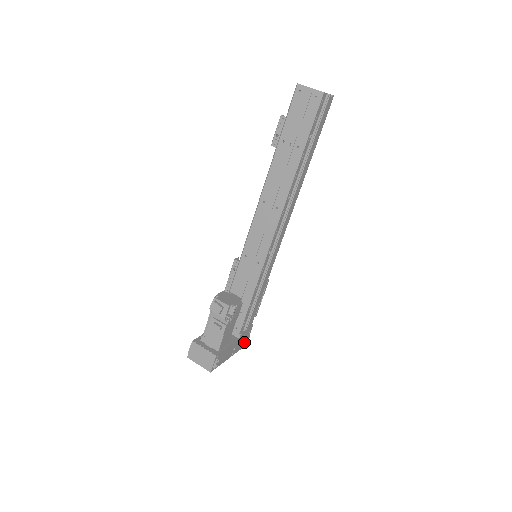
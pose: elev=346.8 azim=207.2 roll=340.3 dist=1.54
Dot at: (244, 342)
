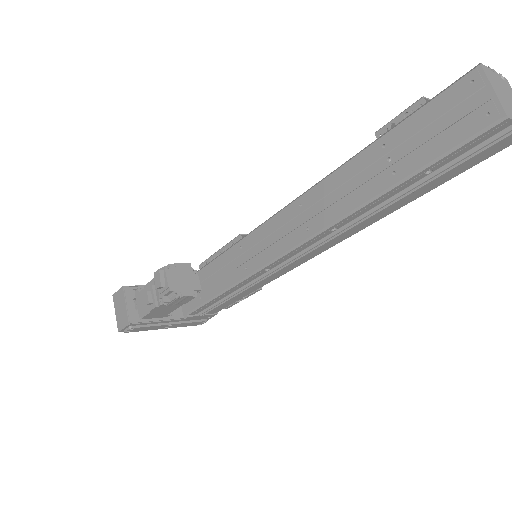
Dot at: (195, 323)
